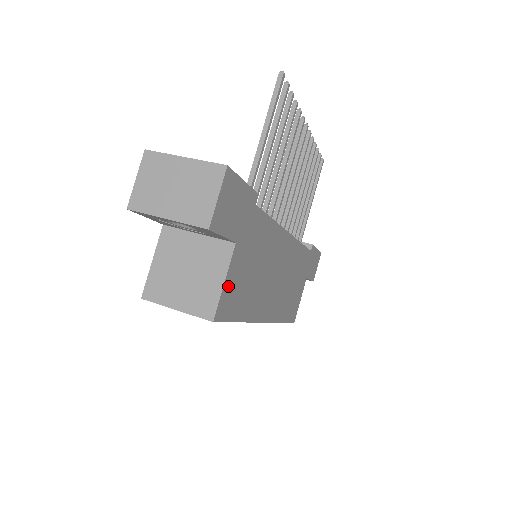
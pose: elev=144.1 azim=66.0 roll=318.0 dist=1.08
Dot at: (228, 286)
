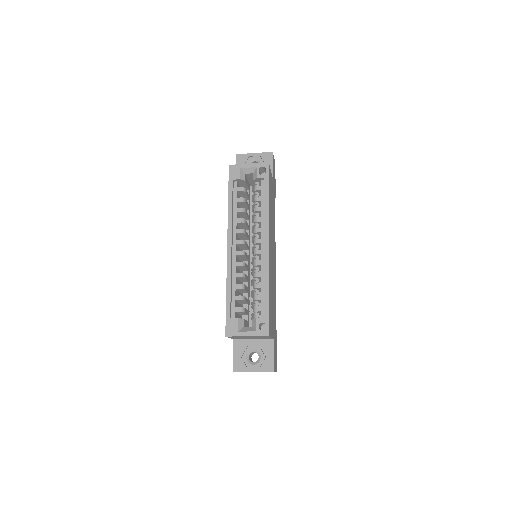
Dot at: occluded
